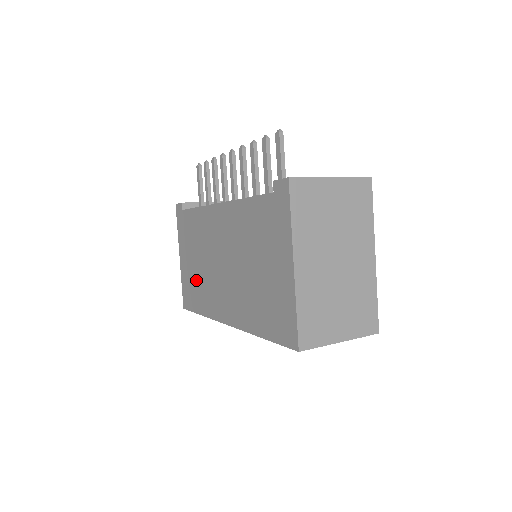
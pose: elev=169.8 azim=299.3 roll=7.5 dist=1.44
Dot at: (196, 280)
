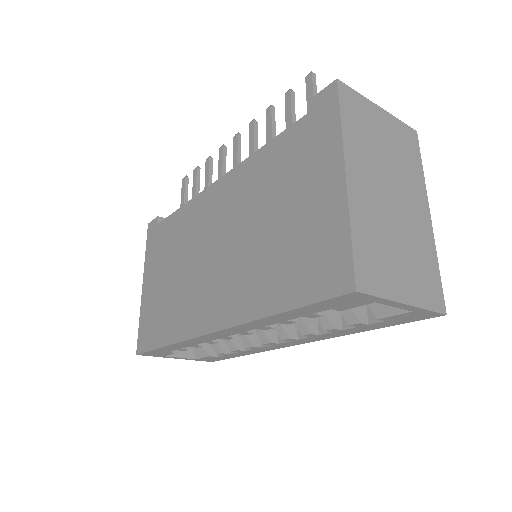
Dot at: (166, 300)
